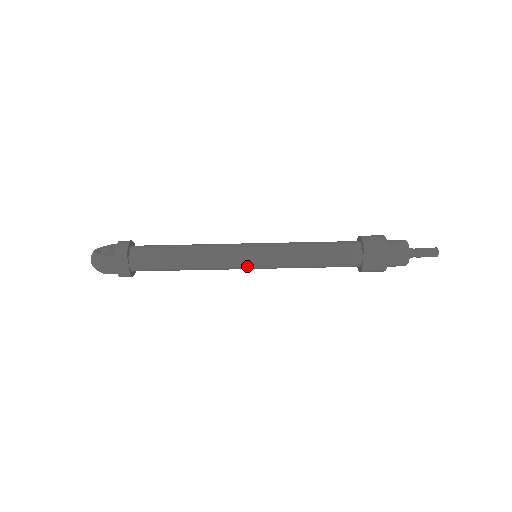
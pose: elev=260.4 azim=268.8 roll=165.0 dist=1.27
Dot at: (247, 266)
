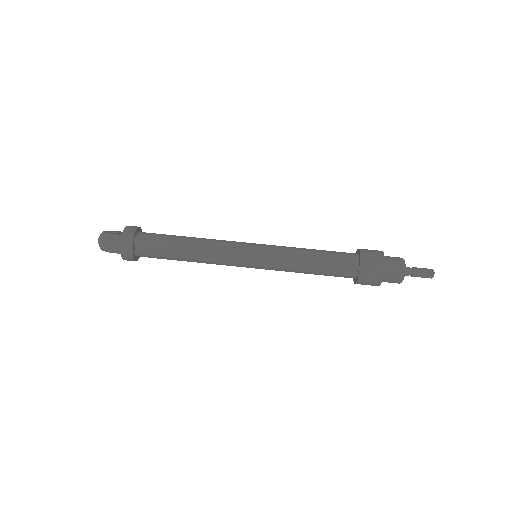
Dot at: (246, 262)
